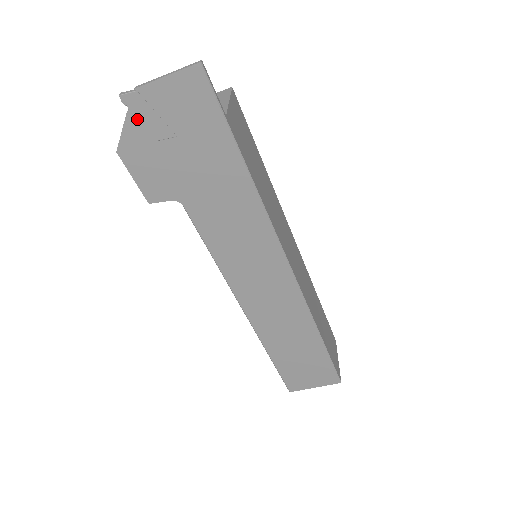
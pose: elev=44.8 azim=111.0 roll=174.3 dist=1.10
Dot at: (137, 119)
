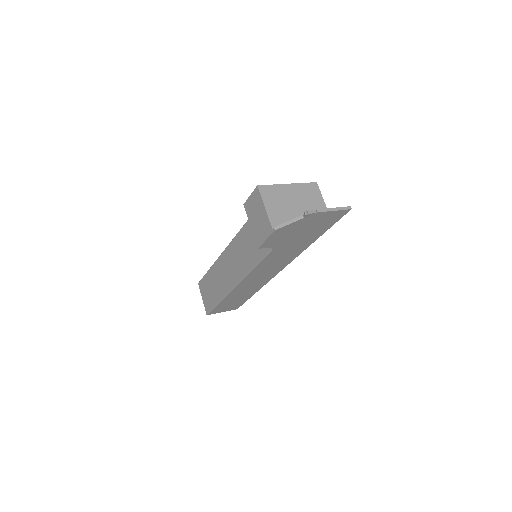
Dot at: (302, 221)
